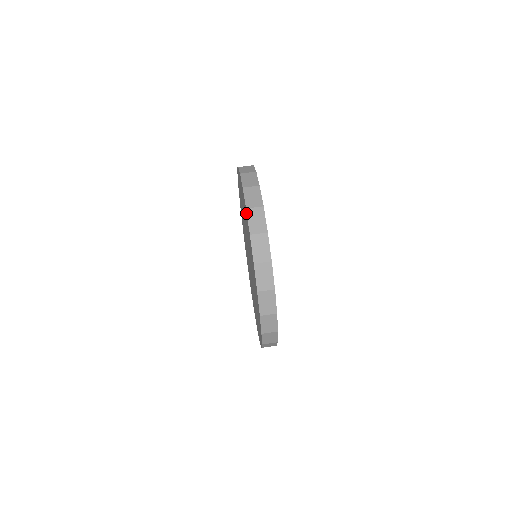
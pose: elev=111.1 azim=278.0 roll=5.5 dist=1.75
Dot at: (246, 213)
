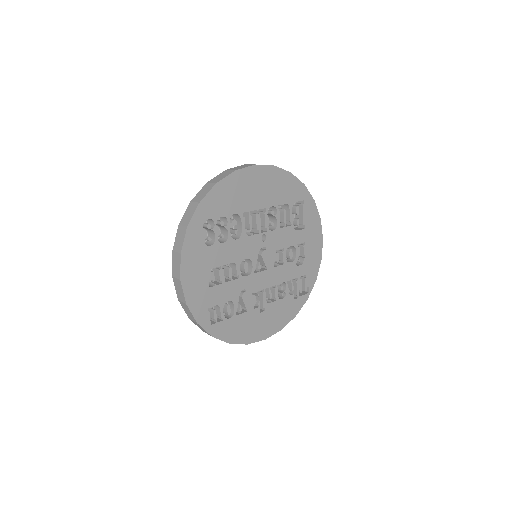
Dot at: occluded
